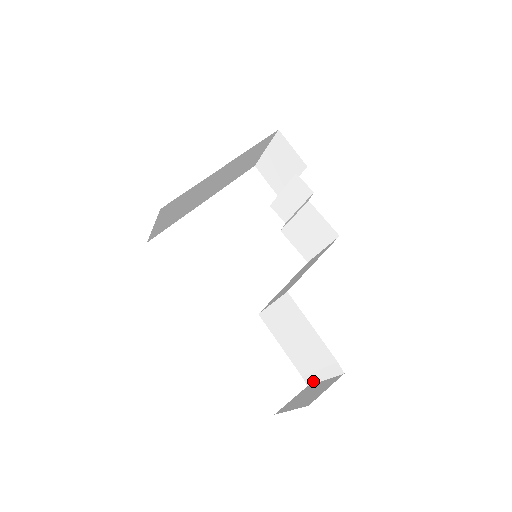
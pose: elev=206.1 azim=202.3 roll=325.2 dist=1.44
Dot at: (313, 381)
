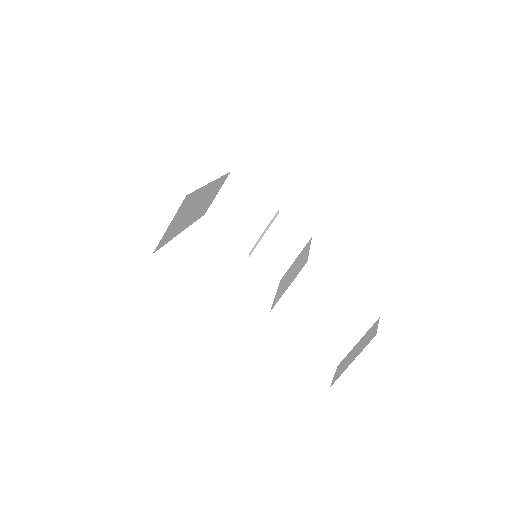
Dot at: (344, 353)
